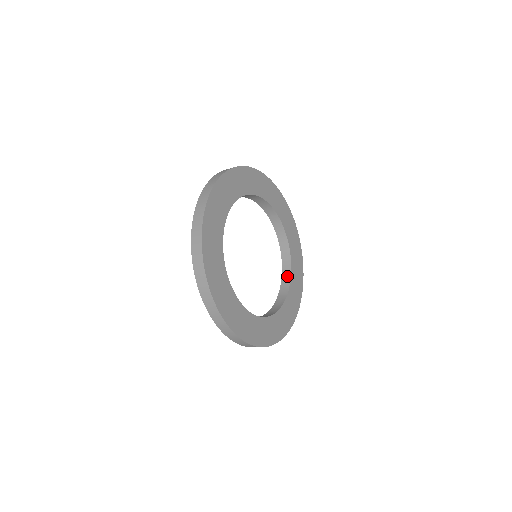
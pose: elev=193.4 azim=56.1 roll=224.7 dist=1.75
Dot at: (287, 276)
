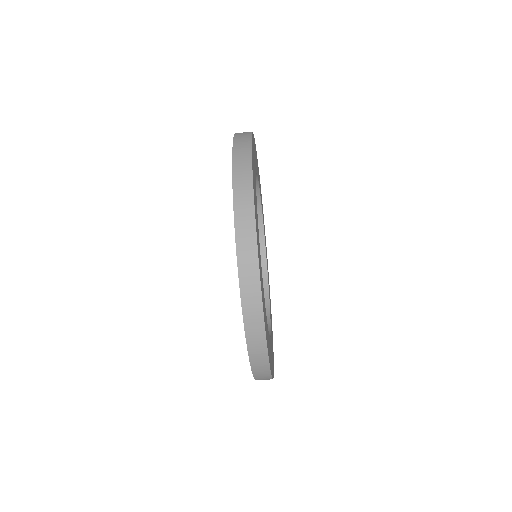
Dot at: occluded
